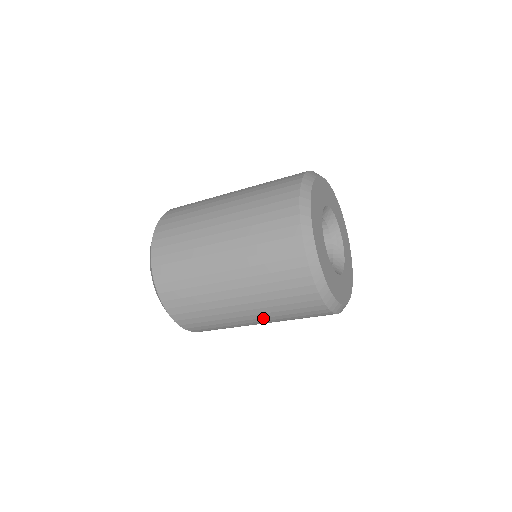
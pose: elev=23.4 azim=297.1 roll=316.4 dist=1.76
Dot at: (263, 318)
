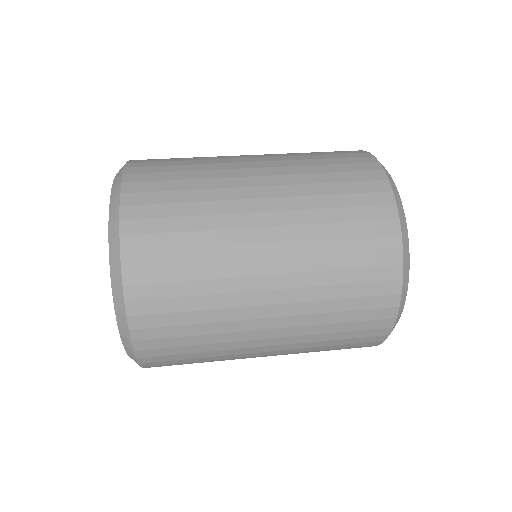
Dot at: occluded
